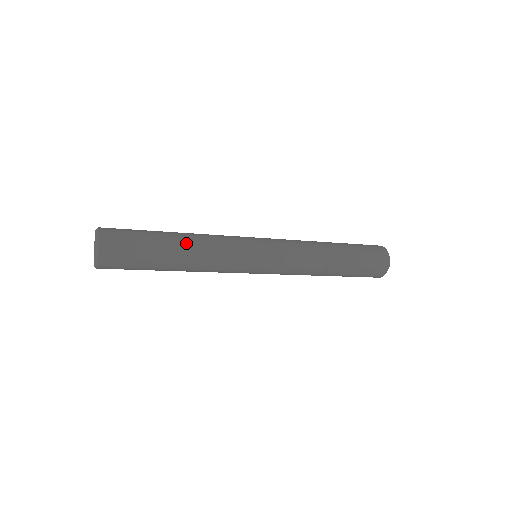
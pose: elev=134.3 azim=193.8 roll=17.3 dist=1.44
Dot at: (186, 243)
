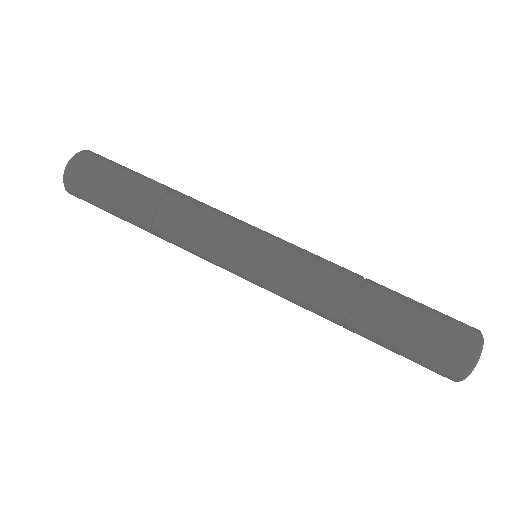
Dot at: (153, 209)
